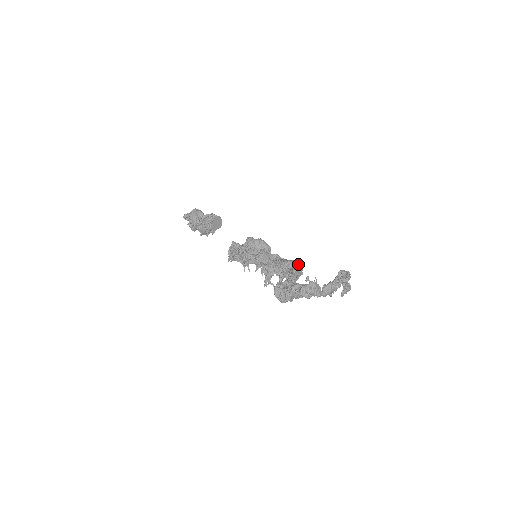
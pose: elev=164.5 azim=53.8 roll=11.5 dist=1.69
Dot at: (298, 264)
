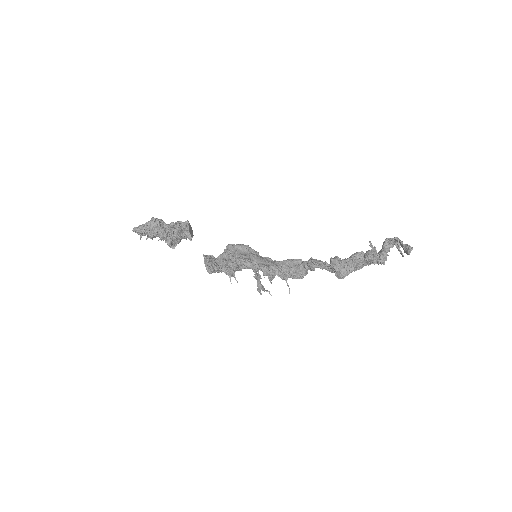
Dot at: occluded
